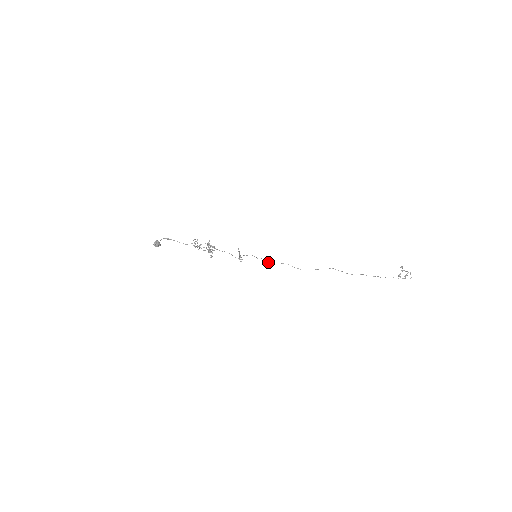
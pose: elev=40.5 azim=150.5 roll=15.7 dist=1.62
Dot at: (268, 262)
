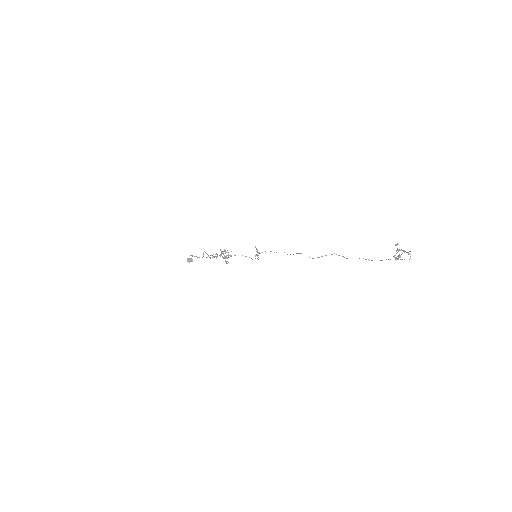
Dot at: occluded
